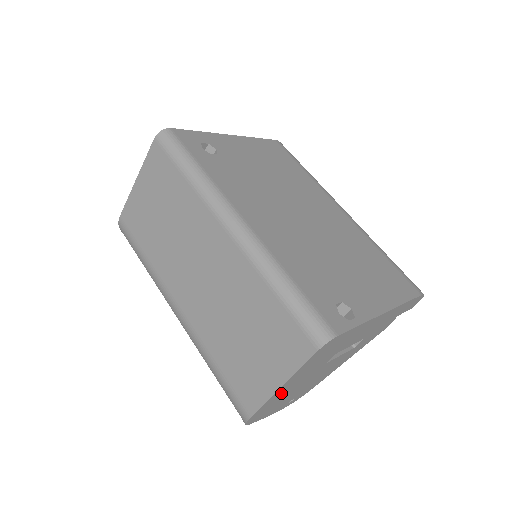
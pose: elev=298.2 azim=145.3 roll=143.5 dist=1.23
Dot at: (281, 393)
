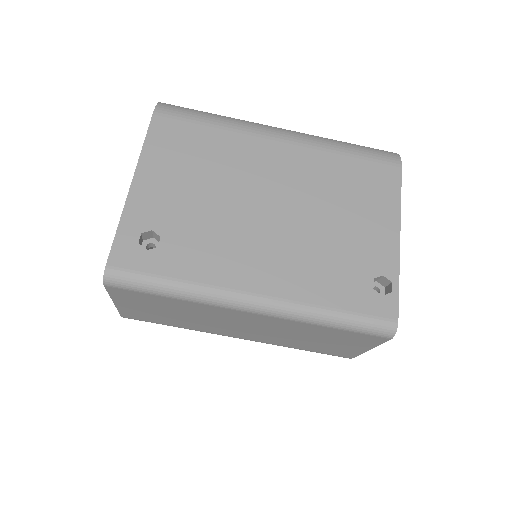
Dot at: occluded
